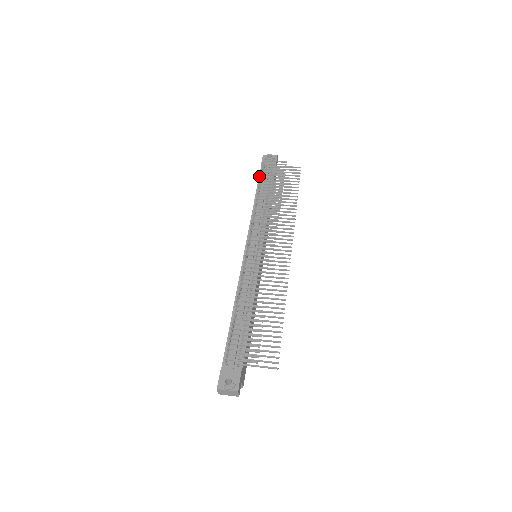
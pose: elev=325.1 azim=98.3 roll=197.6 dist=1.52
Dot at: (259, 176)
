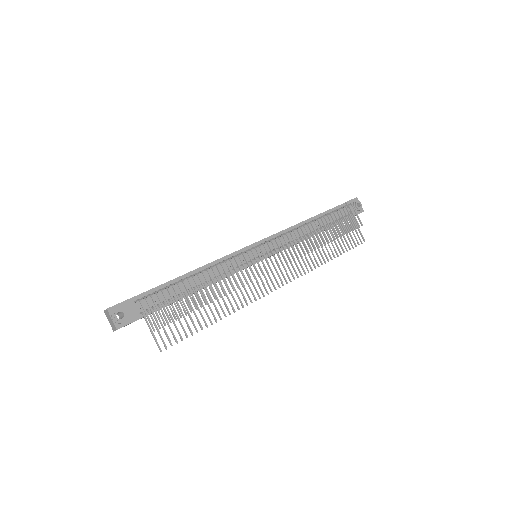
Dot at: (334, 207)
